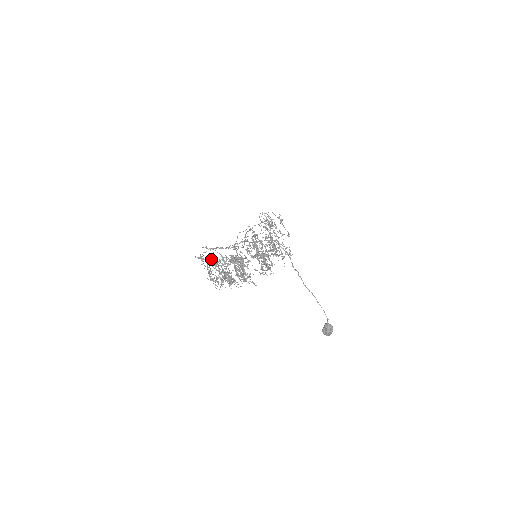
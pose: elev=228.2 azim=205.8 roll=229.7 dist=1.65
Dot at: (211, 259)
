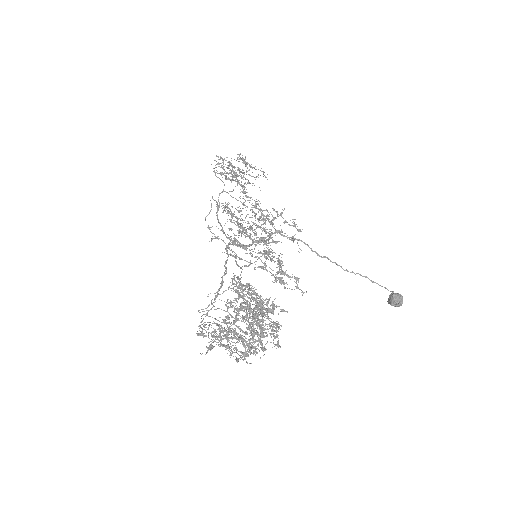
Dot at: (220, 336)
